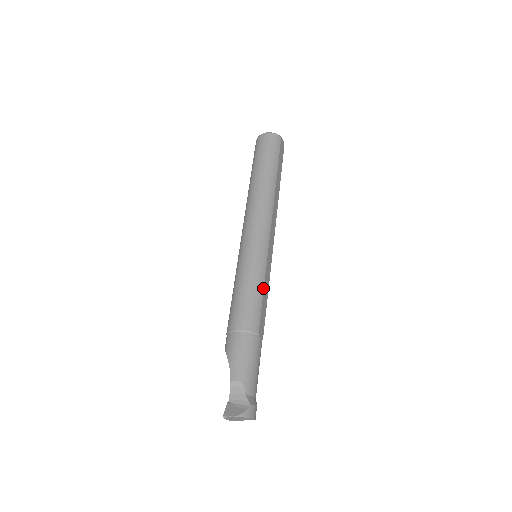
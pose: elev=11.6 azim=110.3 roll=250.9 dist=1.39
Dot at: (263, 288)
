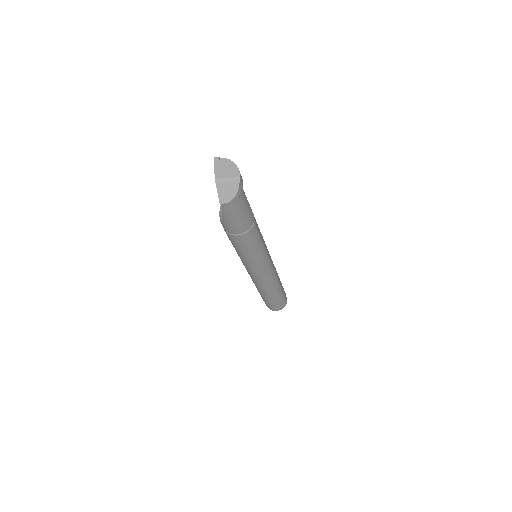
Dot at: (260, 232)
